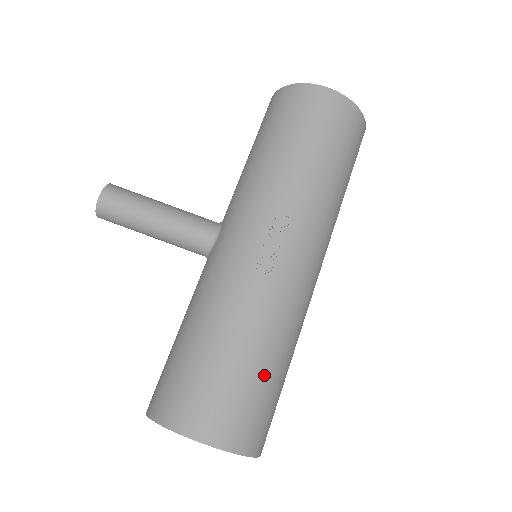
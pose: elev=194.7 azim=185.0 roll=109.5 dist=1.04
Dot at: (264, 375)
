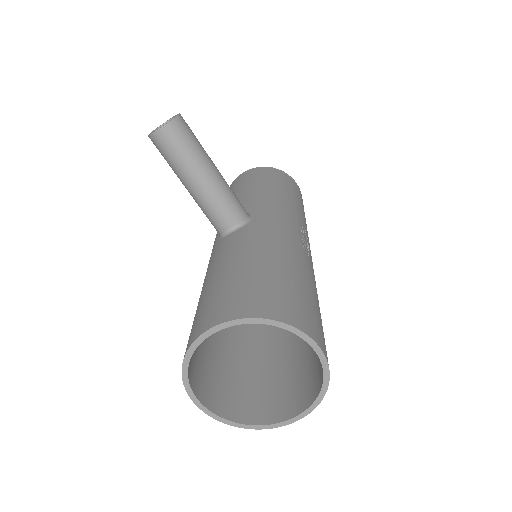
Dot at: occluded
